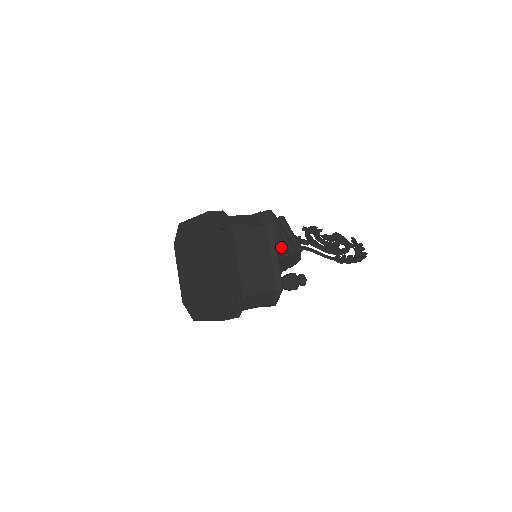
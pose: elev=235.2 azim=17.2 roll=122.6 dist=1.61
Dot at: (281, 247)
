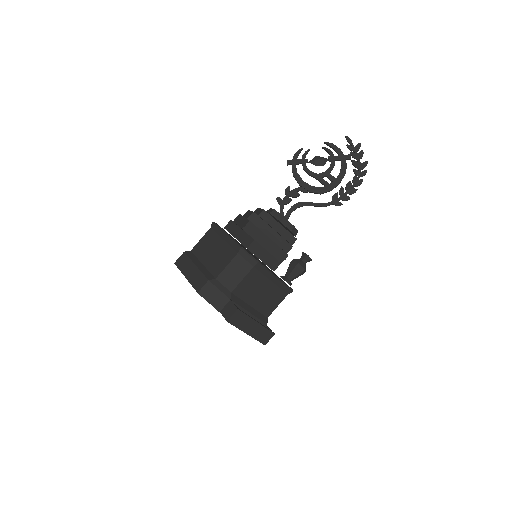
Dot at: (275, 260)
